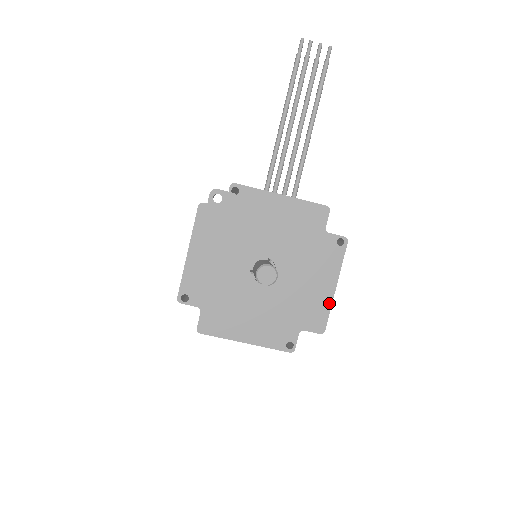
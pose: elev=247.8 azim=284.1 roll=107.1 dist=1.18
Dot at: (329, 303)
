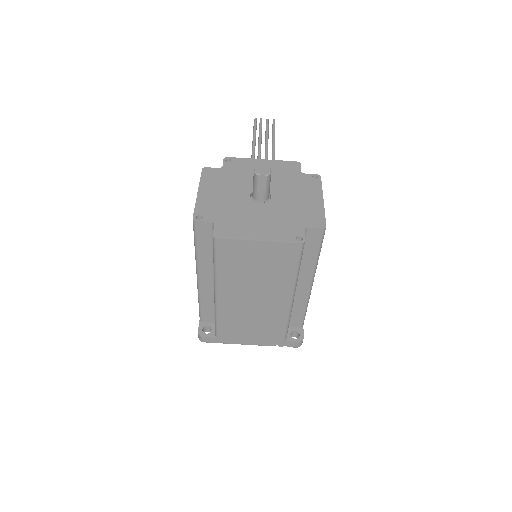
Dot at: (322, 210)
